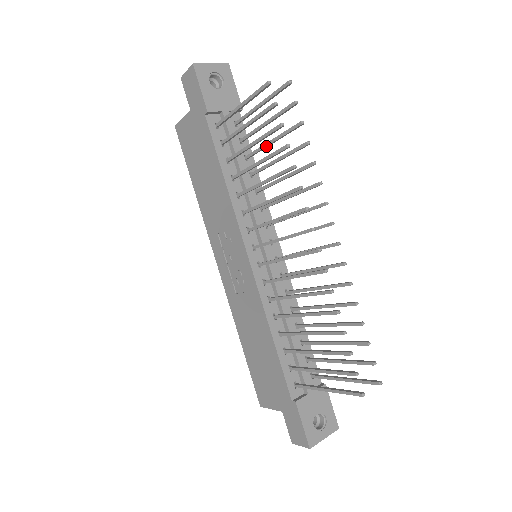
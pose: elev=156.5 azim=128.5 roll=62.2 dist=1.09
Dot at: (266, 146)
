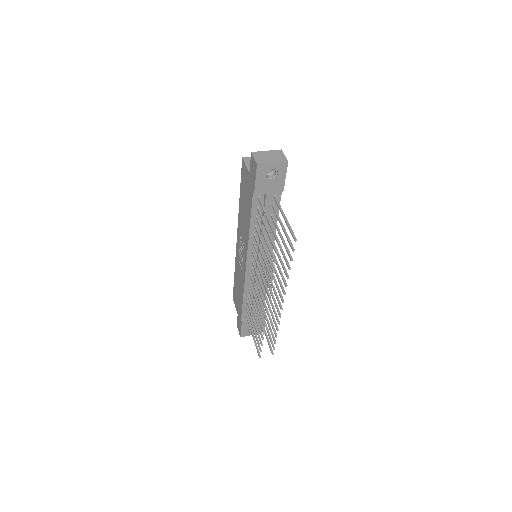
Dot at: (279, 234)
